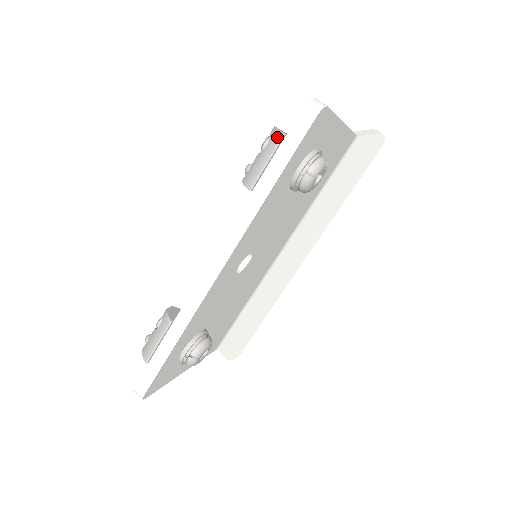
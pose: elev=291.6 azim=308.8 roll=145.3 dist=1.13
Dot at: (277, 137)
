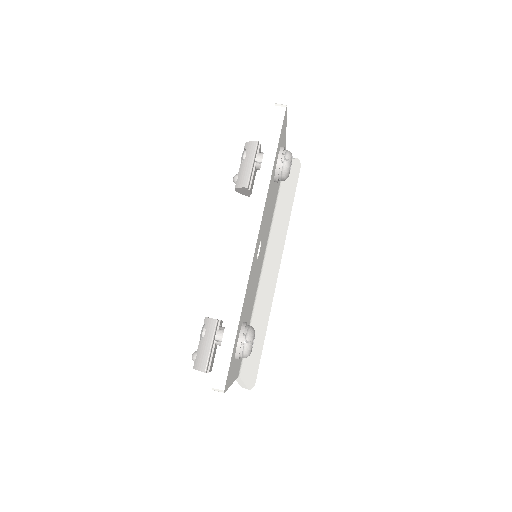
Dot at: (253, 145)
